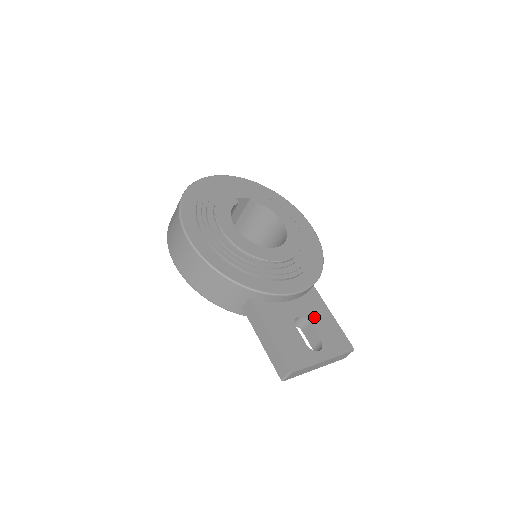
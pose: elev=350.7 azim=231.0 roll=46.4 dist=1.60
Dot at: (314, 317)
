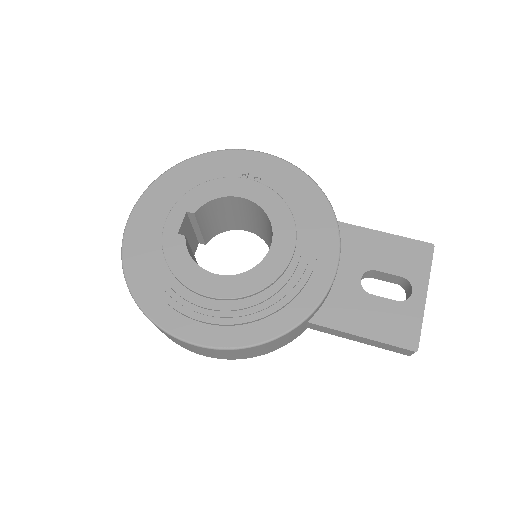
Dot at: (371, 259)
